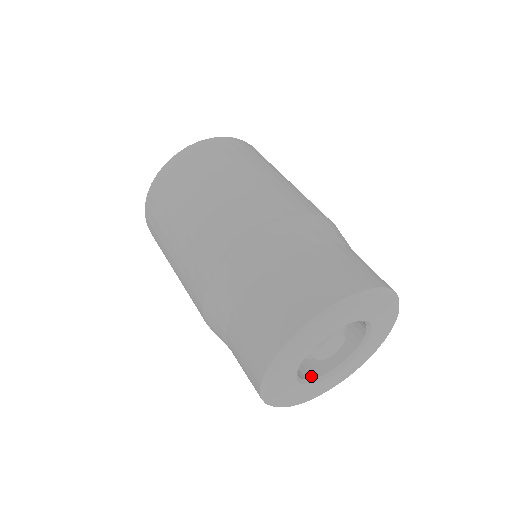
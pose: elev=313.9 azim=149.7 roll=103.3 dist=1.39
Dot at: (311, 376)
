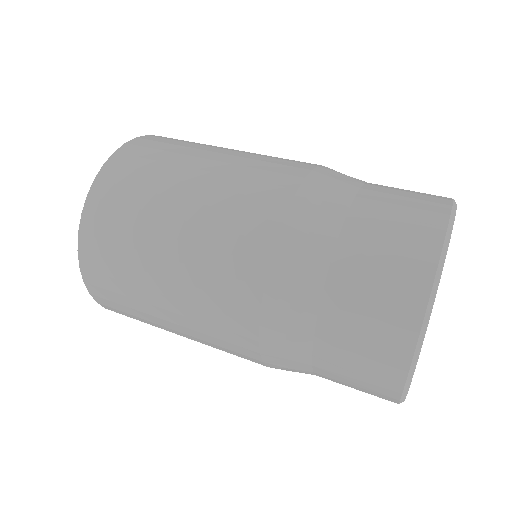
Dot at: occluded
